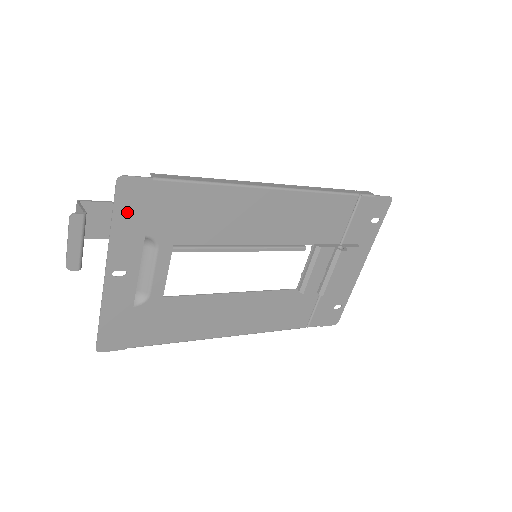
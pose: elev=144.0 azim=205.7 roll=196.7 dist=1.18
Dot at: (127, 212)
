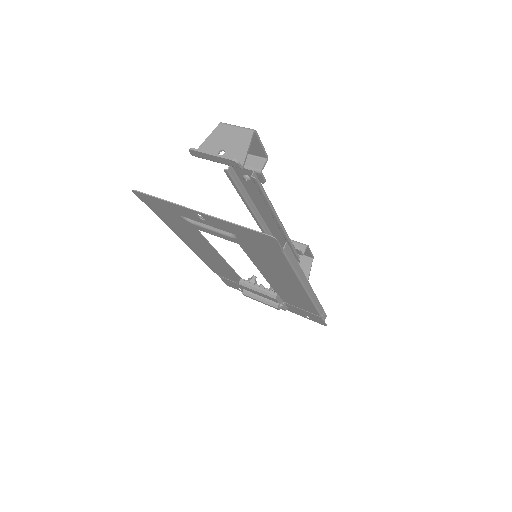
Dot at: (250, 233)
